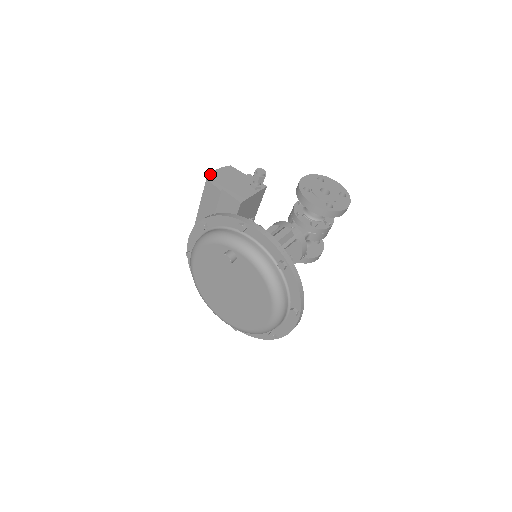
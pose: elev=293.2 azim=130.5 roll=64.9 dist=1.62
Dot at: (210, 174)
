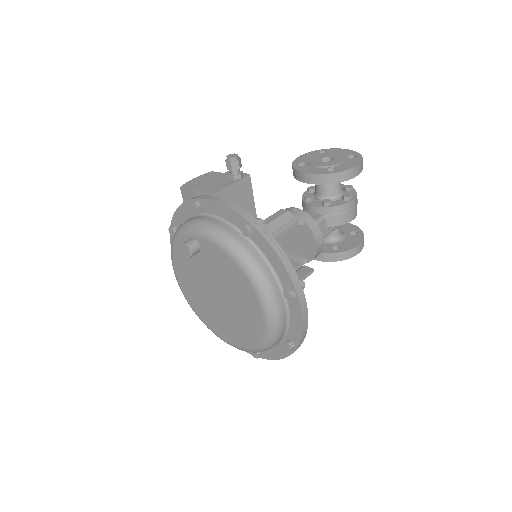
Dot at: (185, 183)
